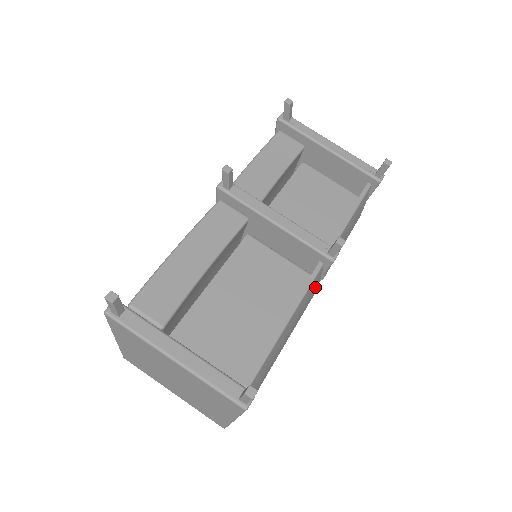
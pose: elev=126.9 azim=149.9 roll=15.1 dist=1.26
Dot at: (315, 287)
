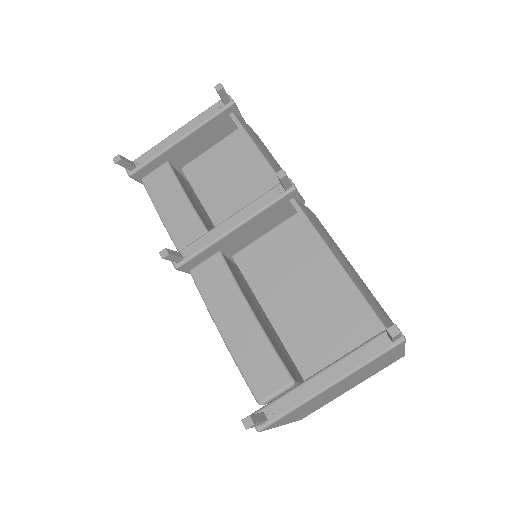
Dot at: (311, 214)
